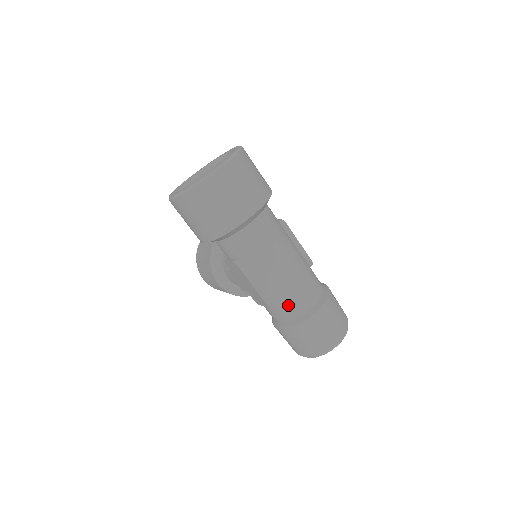
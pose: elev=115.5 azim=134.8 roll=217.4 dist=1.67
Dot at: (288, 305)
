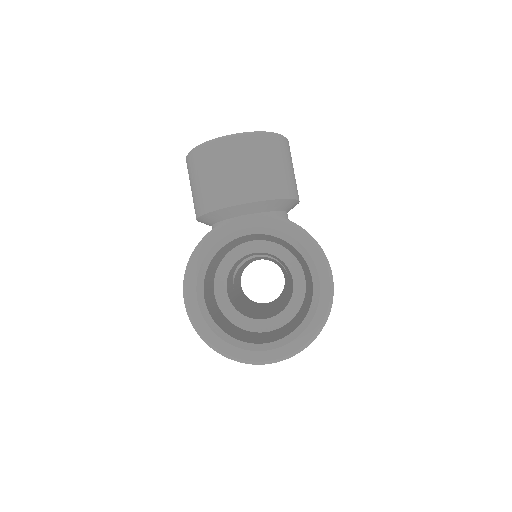
Dot at: occluded
